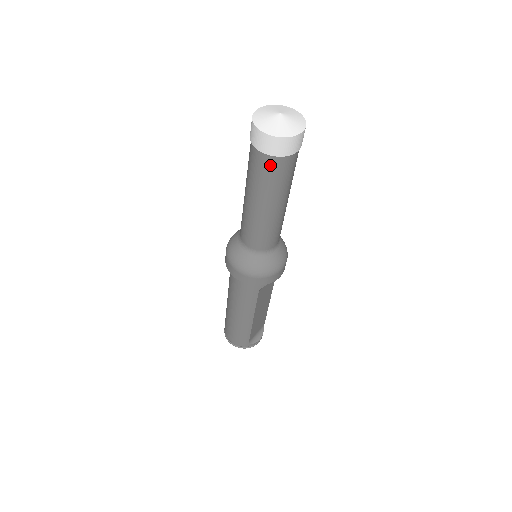
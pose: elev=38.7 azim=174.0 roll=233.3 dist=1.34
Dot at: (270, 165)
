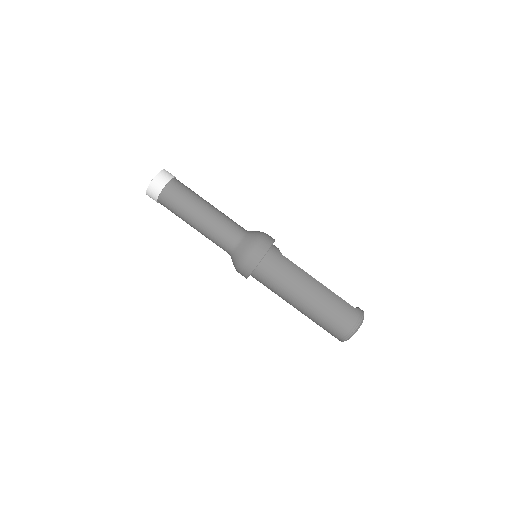
Dot at: (175, 186)
